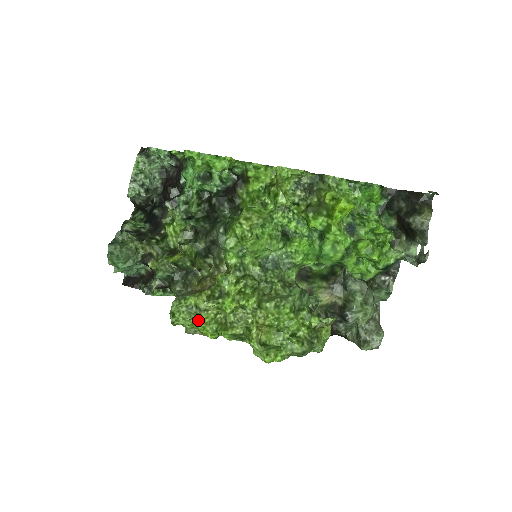
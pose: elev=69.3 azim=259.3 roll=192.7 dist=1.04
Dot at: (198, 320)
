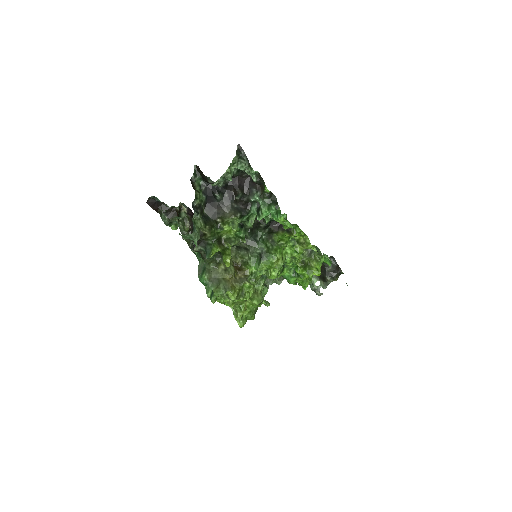
Dot at: (224, 301)
